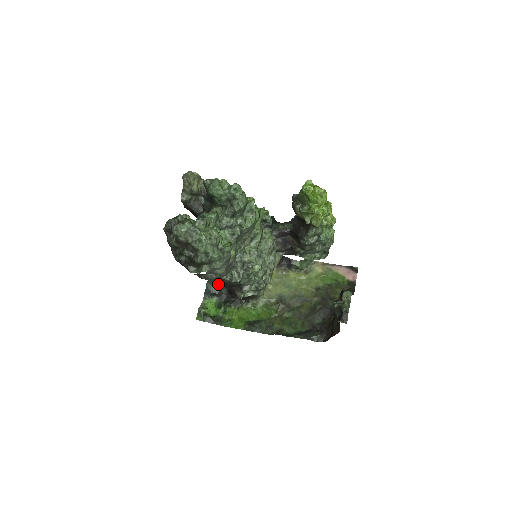
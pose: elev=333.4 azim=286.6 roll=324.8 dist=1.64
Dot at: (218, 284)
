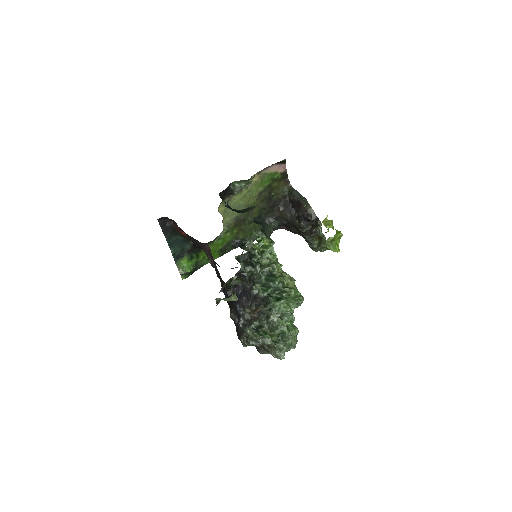
Dot at: (180, 246)
